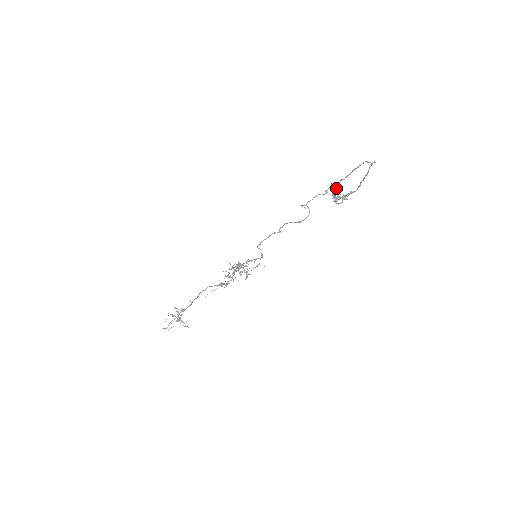
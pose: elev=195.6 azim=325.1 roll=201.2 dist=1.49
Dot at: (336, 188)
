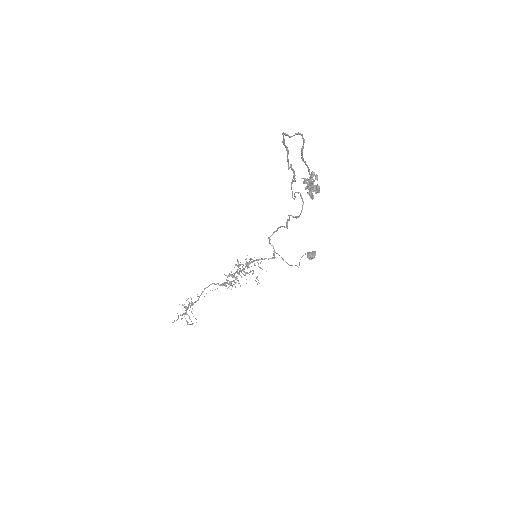
Dot at: (312, 171)
